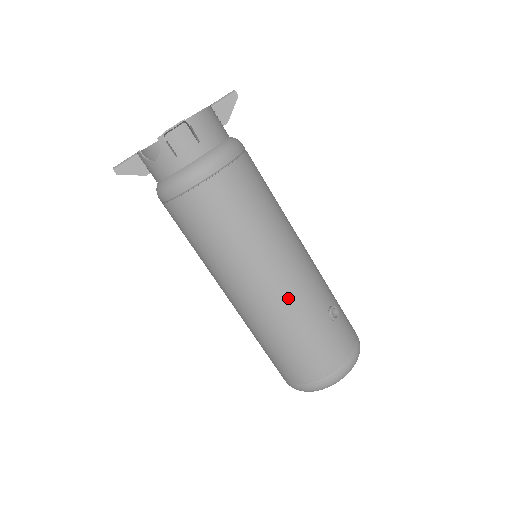
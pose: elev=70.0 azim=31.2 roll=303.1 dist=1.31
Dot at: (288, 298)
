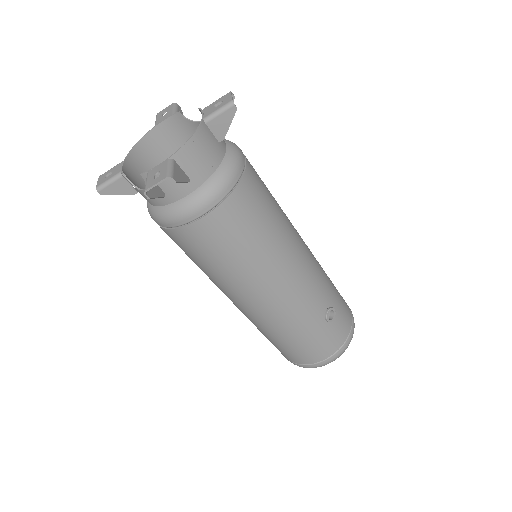
Dot at: (284, 311)
